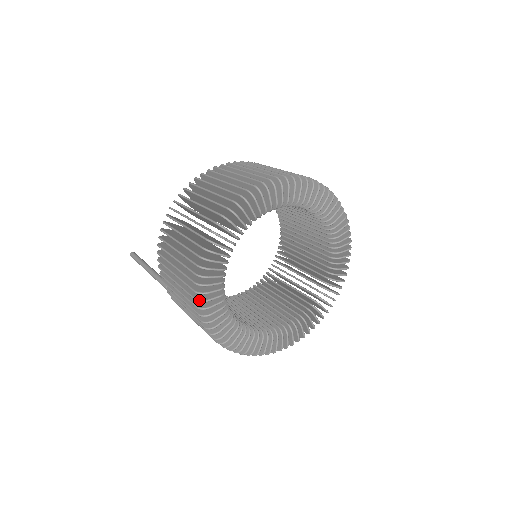
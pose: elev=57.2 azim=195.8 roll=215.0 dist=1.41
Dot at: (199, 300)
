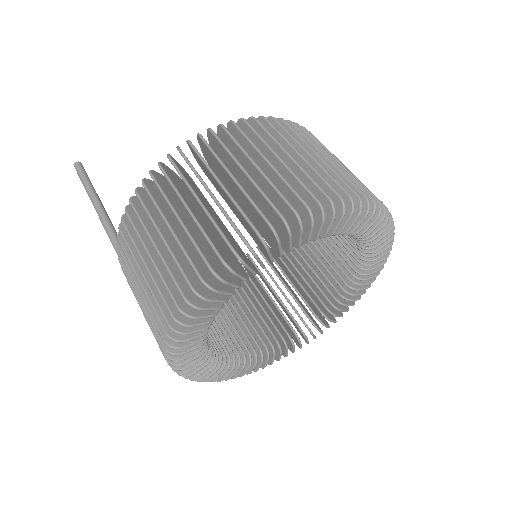
Dot at: (174, 330)
